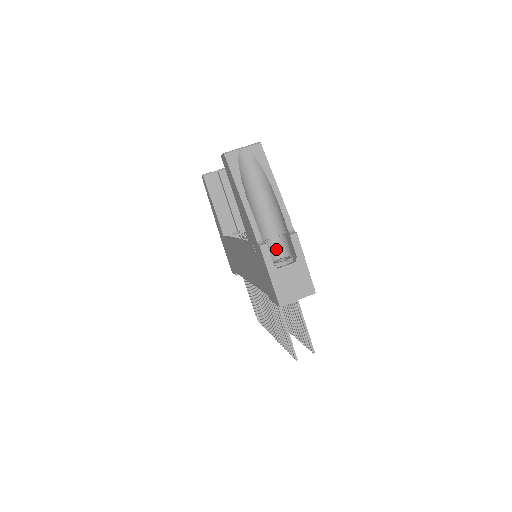
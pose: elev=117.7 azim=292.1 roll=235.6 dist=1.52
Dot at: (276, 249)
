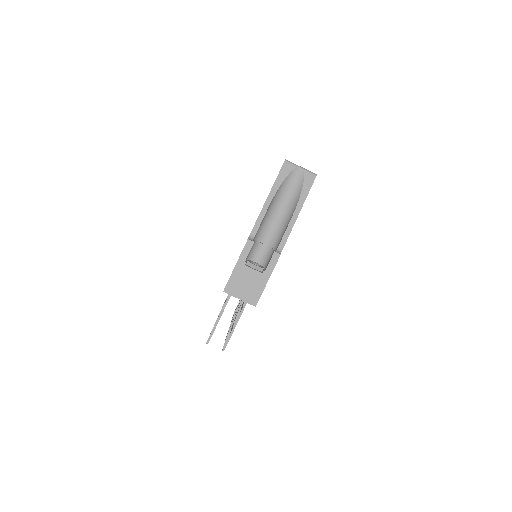
Dot at: (260, 254)
